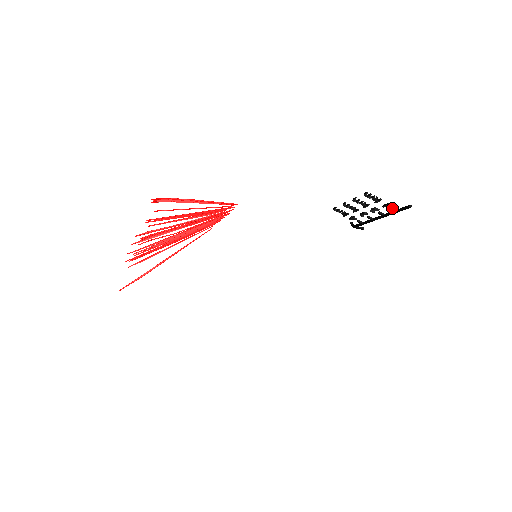
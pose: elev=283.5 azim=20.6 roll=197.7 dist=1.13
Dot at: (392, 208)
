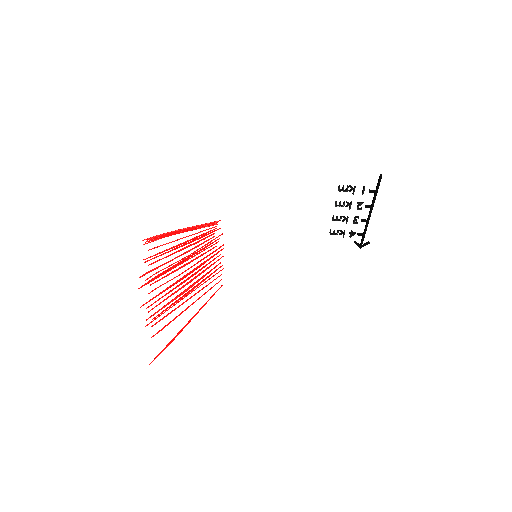
Dot at: (370, 190)
